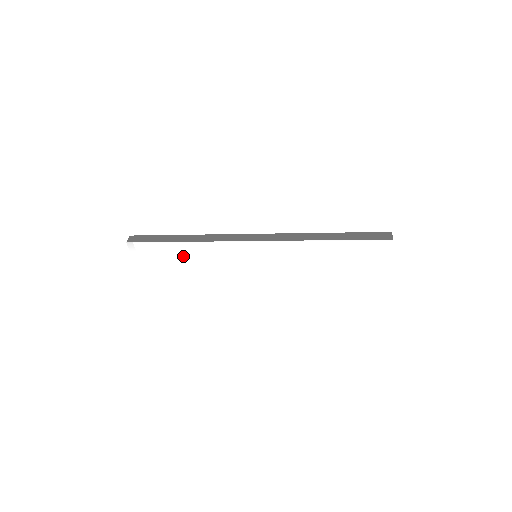
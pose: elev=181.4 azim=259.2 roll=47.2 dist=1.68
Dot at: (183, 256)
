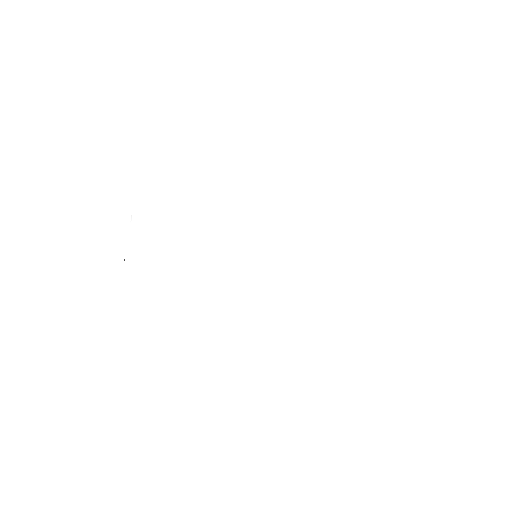
Dot at: (186, 239)
